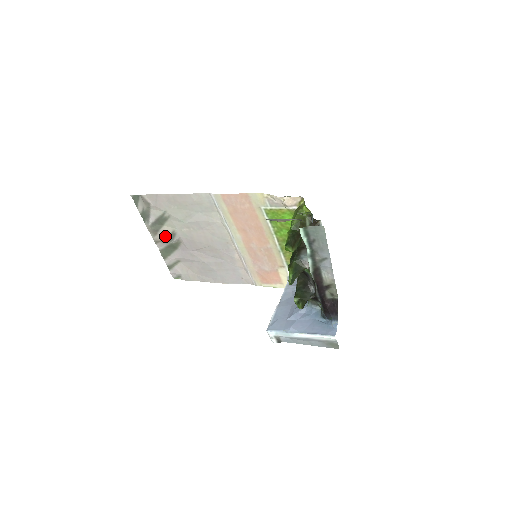
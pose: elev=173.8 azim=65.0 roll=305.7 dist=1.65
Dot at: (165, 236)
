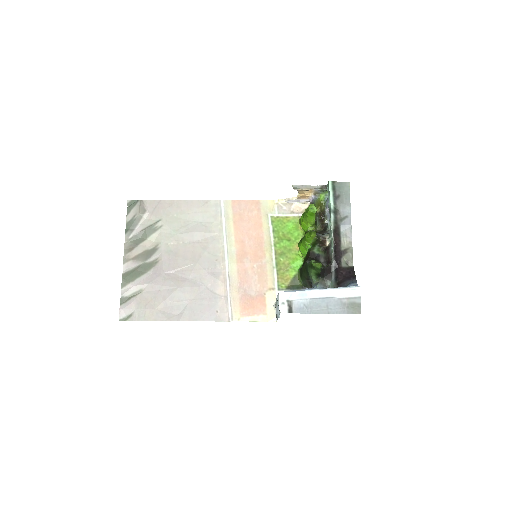
Dot at: (142, 252)
